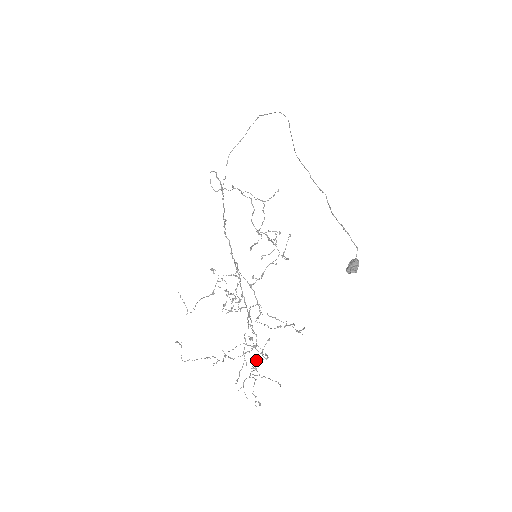
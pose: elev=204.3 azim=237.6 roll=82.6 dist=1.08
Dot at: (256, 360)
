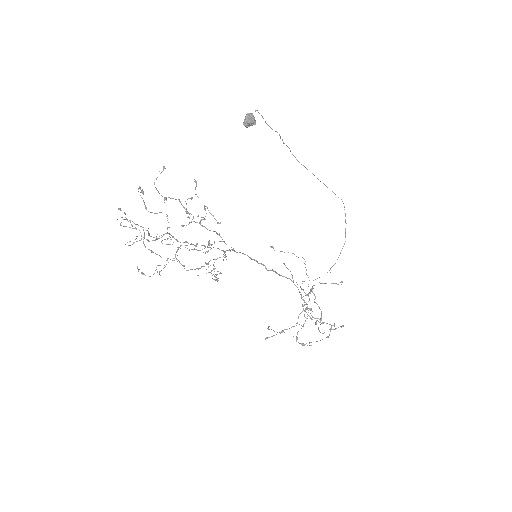
Dot at: (156, 213)
